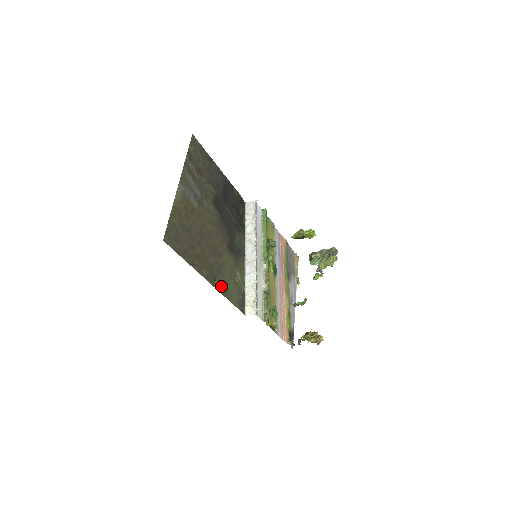
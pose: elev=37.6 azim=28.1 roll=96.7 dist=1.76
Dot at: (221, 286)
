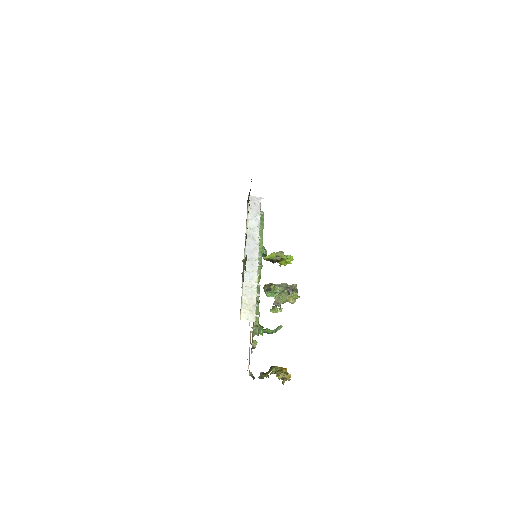
Dot at: occluded
